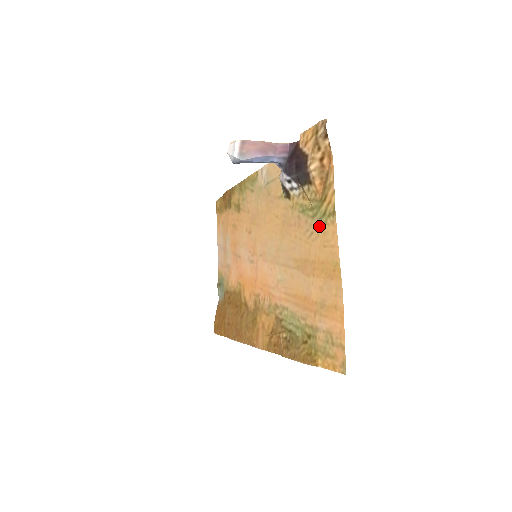
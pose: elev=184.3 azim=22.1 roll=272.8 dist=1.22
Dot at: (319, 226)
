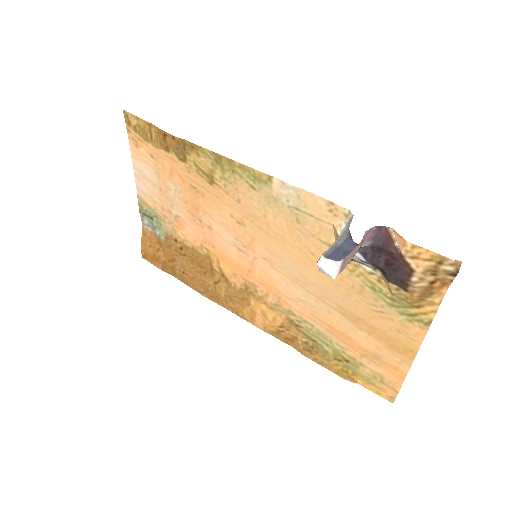
Dot at: (398, 317)
